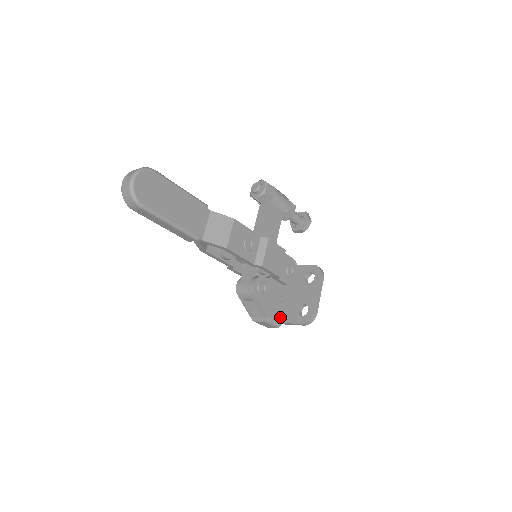
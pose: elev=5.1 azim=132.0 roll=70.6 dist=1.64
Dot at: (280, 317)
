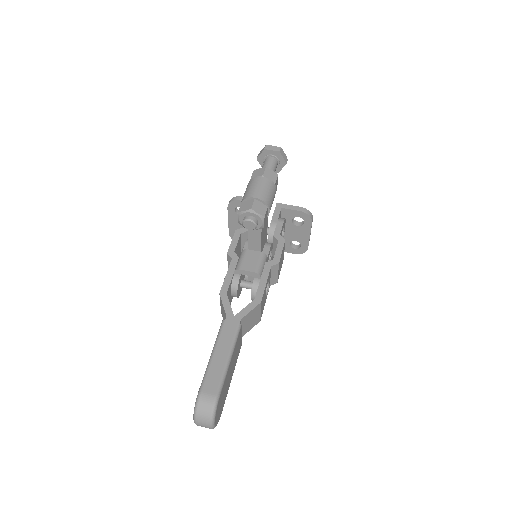
Dot at: occluded
